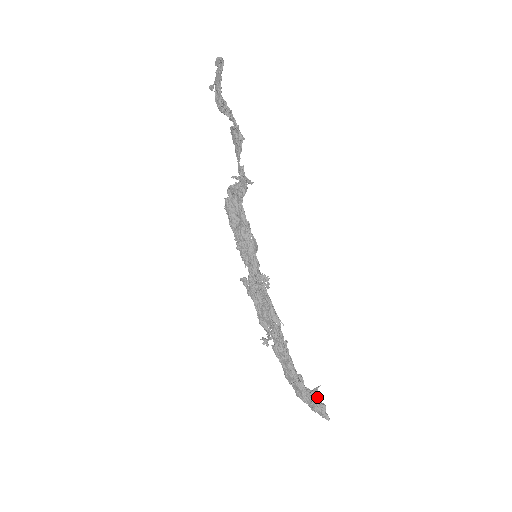
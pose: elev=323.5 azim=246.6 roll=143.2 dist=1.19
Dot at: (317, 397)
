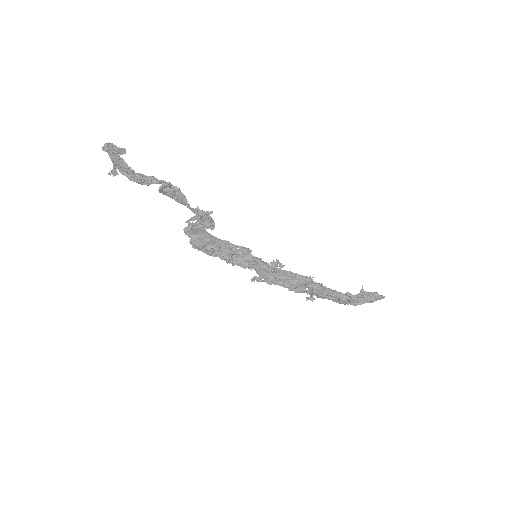
Dot at: (368, 293)
